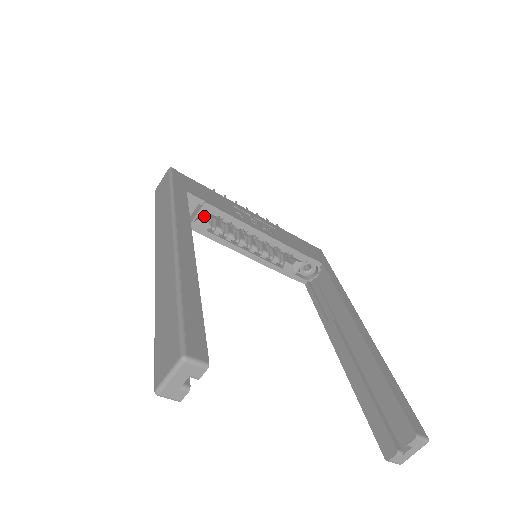
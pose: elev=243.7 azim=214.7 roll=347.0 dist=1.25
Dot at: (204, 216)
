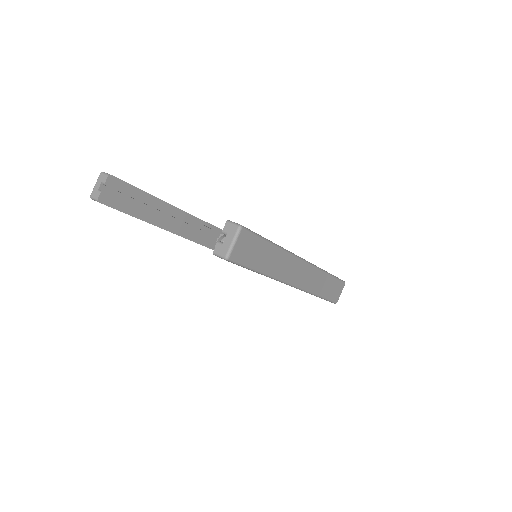
Dot at: occluded
